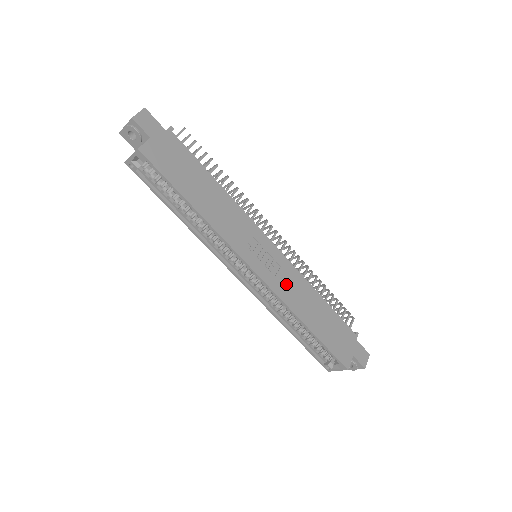
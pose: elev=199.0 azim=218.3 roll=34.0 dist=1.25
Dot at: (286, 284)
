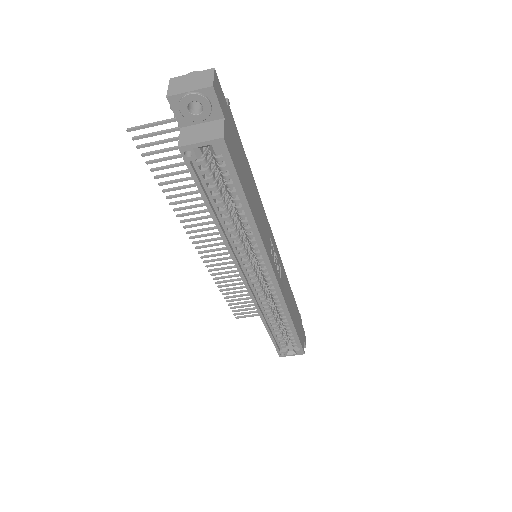
Dot at: (284, 285)
